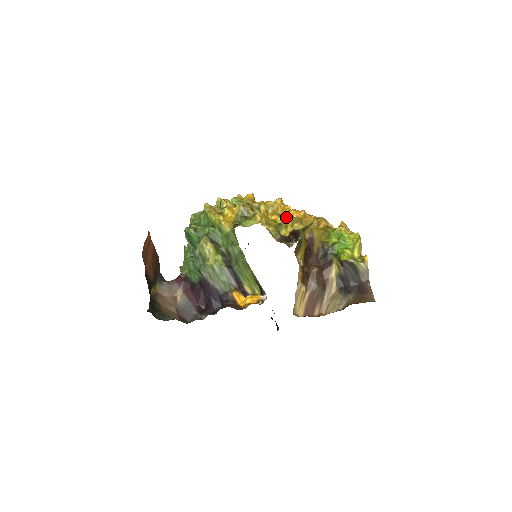
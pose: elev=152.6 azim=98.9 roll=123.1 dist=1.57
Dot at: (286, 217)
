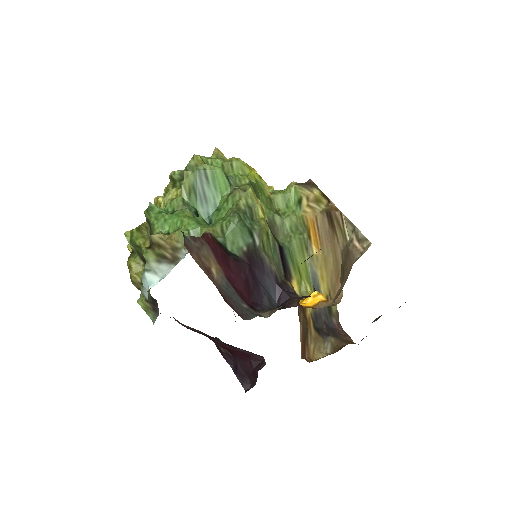
Dot at: occluded
